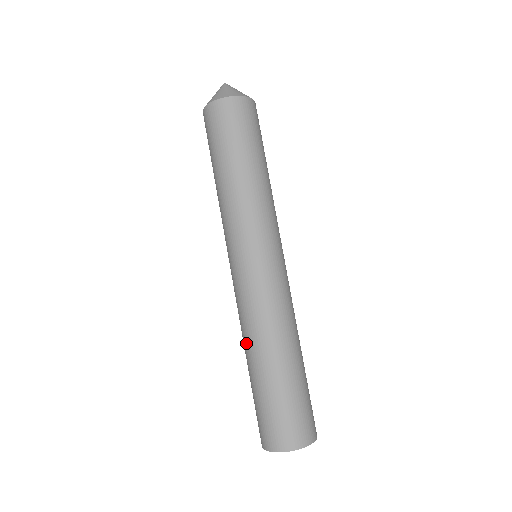
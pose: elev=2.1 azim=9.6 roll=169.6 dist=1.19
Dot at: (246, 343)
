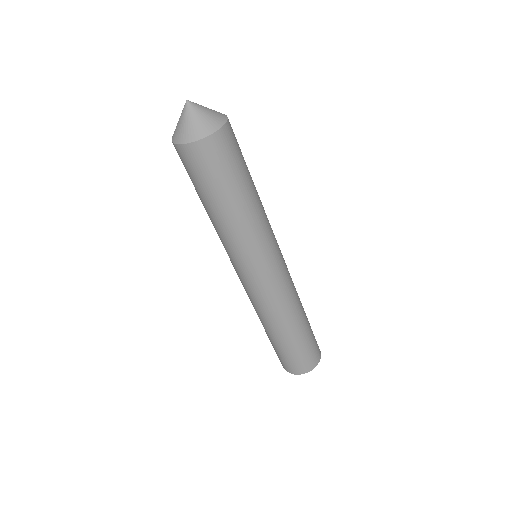
Dot at: (263, 322)
